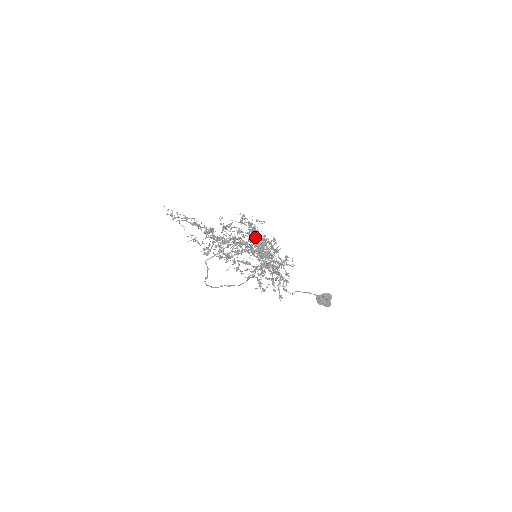
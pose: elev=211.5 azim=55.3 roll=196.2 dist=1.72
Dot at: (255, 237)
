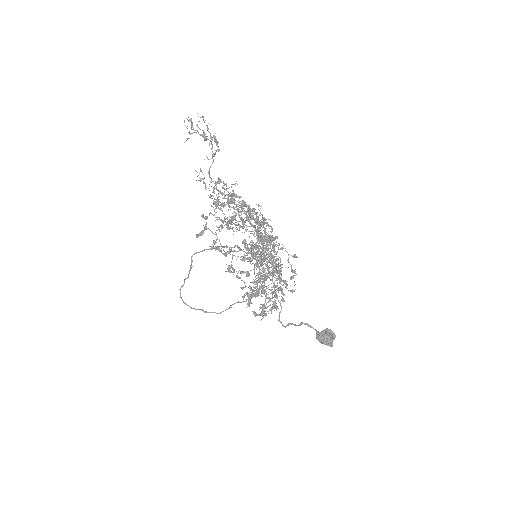
Dot at: occluded
